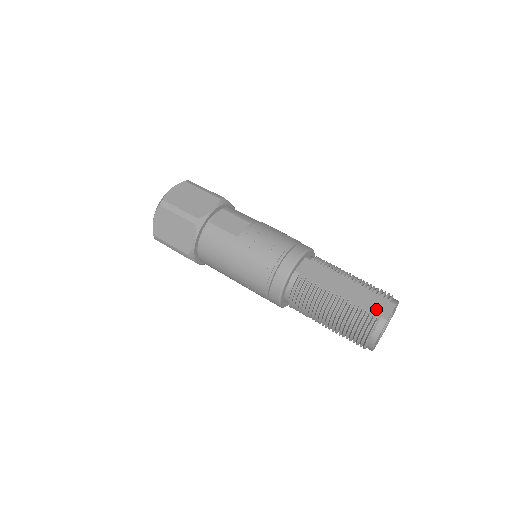
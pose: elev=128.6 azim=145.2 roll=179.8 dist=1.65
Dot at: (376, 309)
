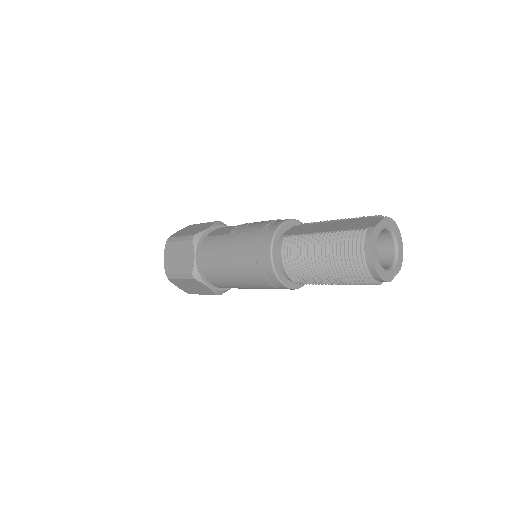
Dot at: (362, 225)
